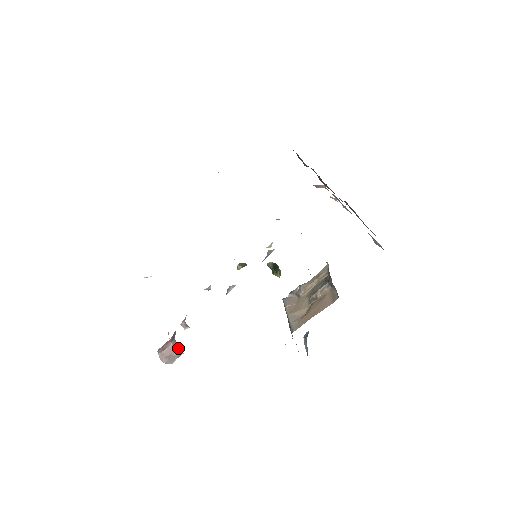
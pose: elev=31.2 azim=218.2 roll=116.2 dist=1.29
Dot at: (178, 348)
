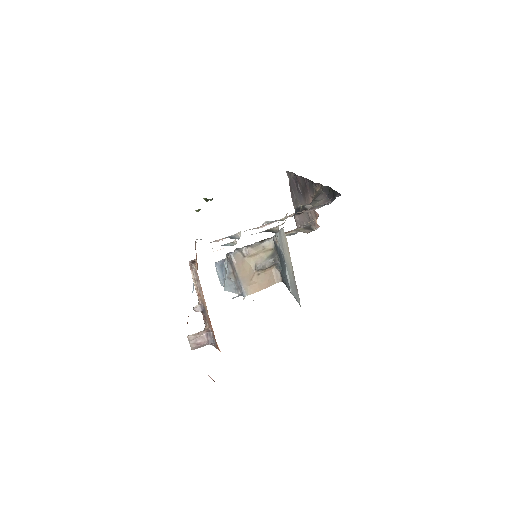
Dot at: (210, 344)
